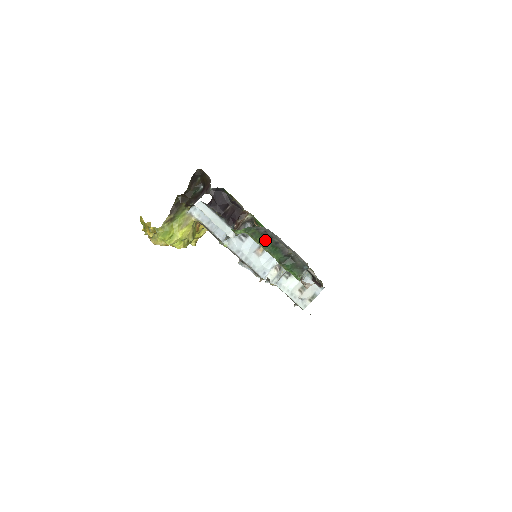
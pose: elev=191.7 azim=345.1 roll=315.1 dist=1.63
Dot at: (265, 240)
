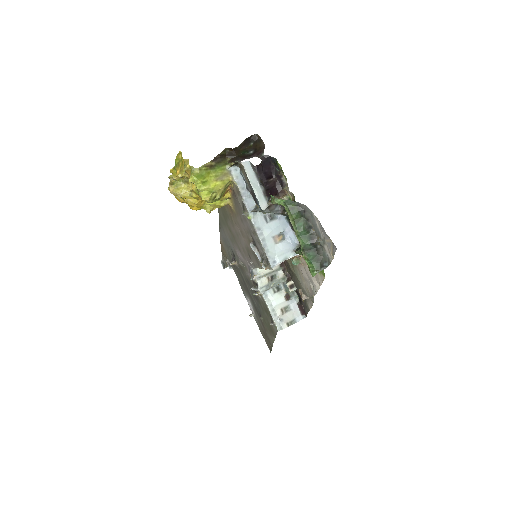
Dot at: (300, 220)
